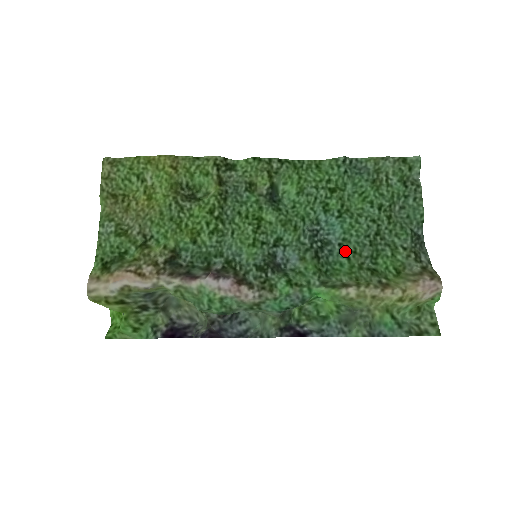
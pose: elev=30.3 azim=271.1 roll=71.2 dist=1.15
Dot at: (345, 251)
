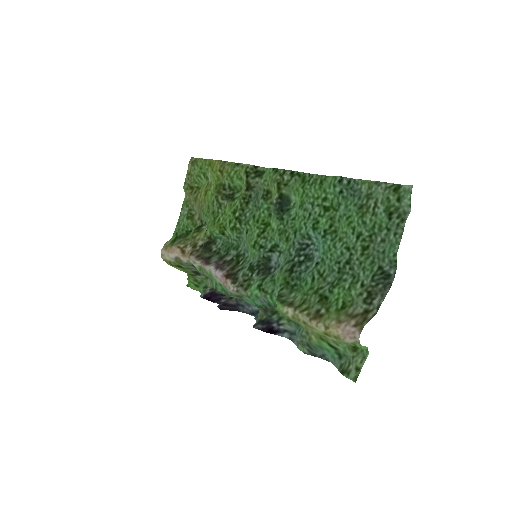
Dot at: (315, 271)
